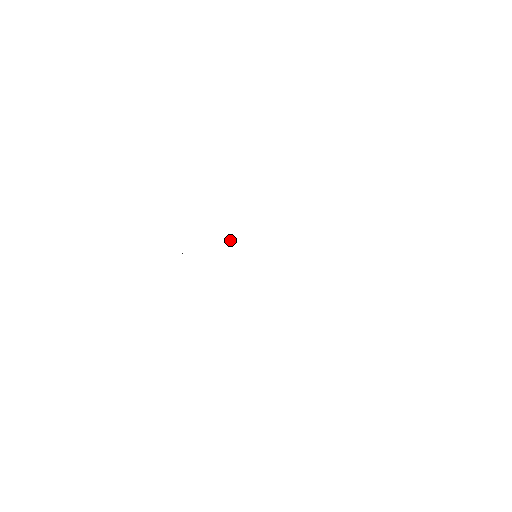
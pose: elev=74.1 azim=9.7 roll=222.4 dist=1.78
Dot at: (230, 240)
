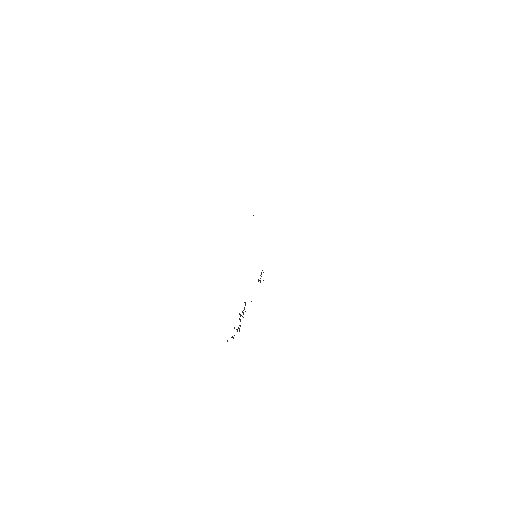
Dot at: occluded
